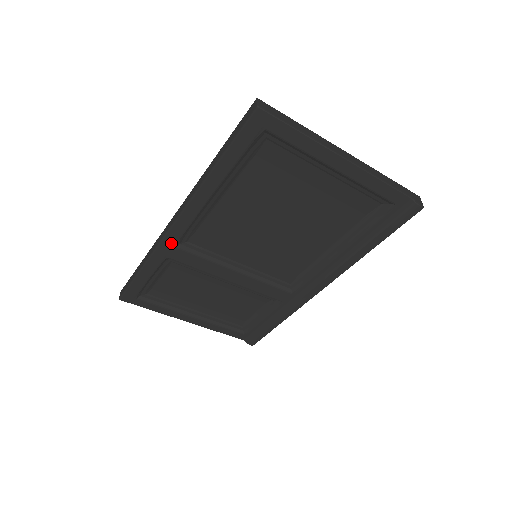
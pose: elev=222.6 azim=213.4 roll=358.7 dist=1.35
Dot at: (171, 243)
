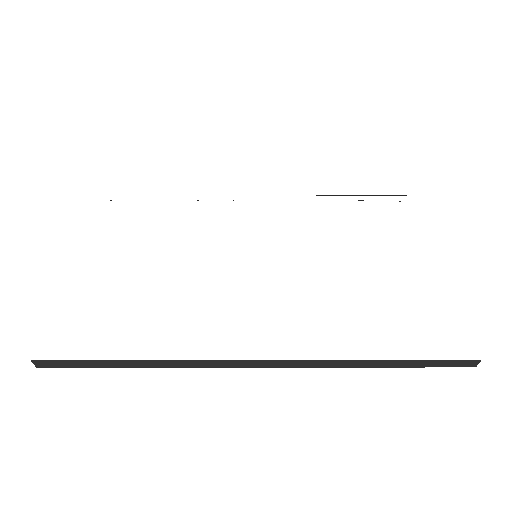
Dot at: occluded
